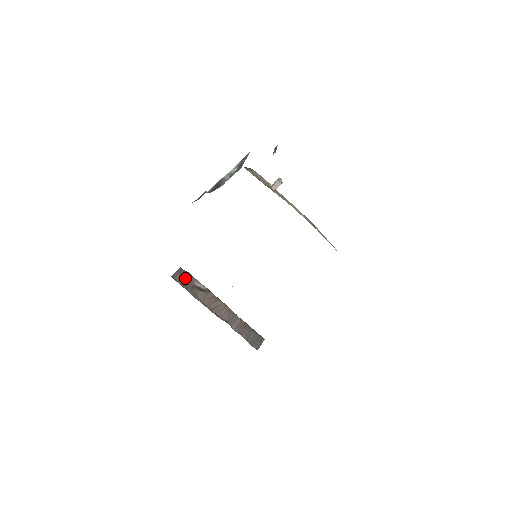
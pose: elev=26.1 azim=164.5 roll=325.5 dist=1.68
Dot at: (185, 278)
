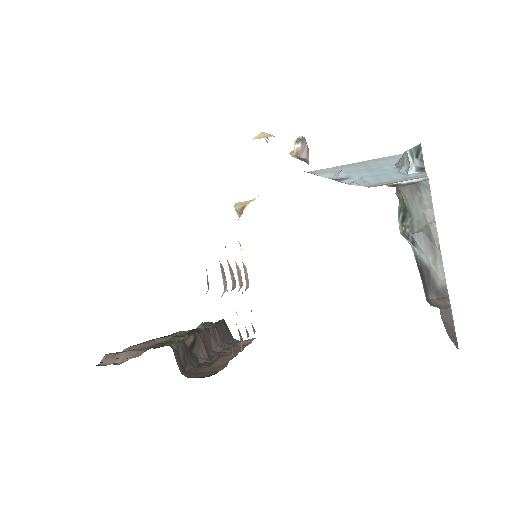
Dot at: (183, 354)
